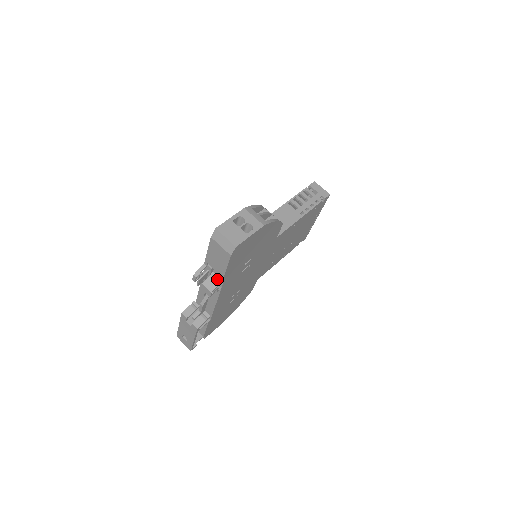
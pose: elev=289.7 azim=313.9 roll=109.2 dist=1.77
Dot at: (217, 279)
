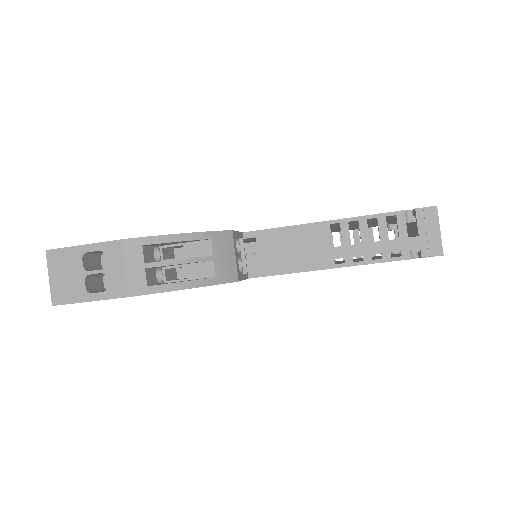
Dot at: occluded
